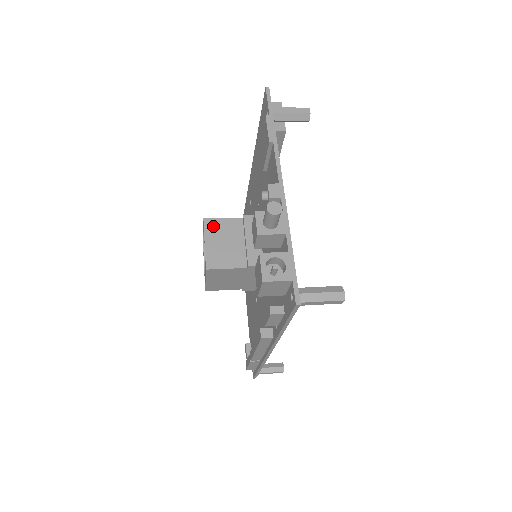
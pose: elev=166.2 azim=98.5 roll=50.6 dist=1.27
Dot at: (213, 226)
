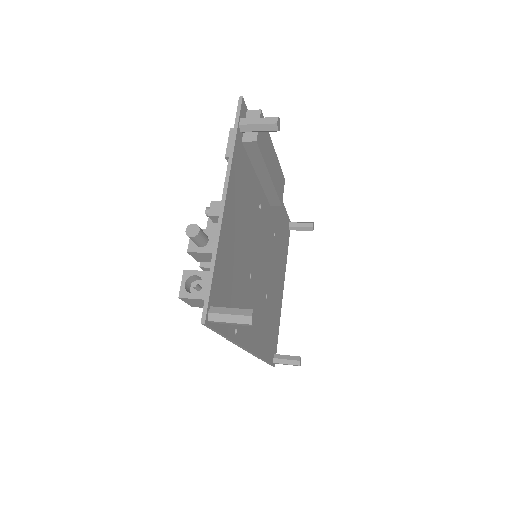
Dot at: (215, 226)
